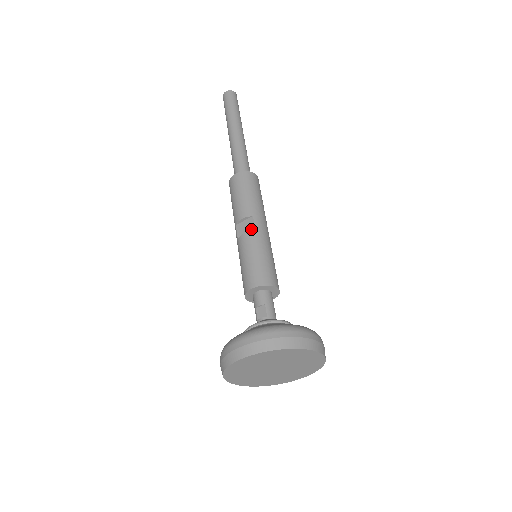
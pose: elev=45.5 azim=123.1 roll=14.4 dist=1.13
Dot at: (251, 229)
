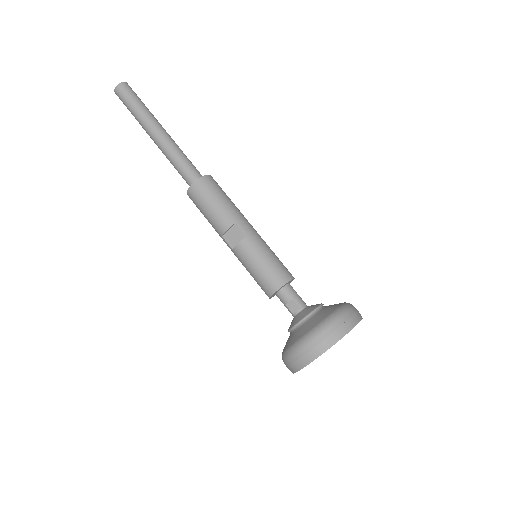
Dot at: (241, 236)
